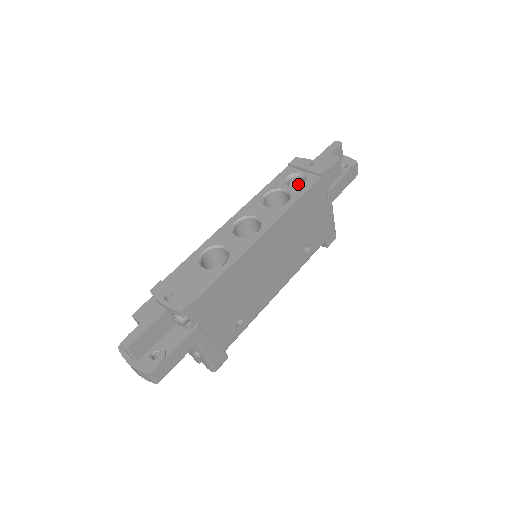
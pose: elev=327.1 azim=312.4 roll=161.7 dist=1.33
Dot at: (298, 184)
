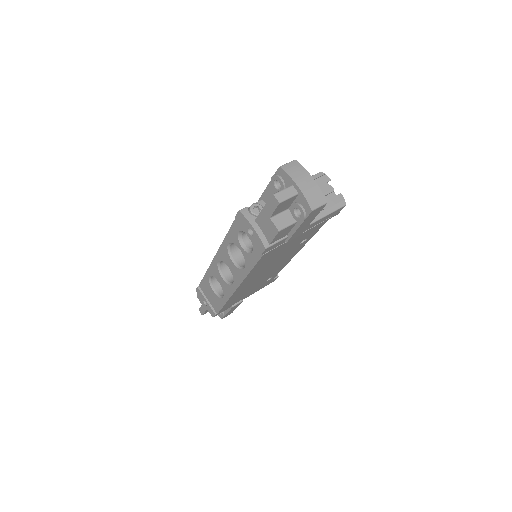
Dot at: occluded
